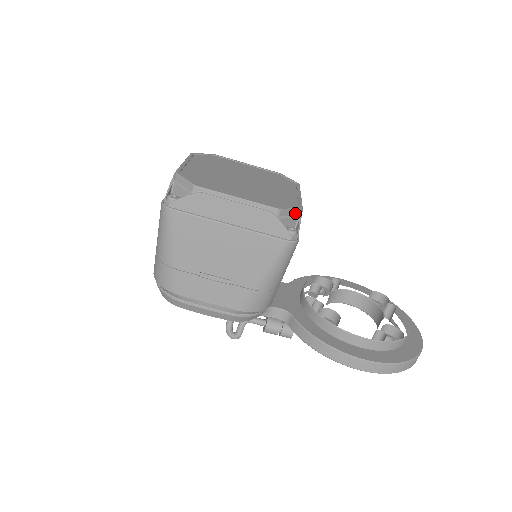
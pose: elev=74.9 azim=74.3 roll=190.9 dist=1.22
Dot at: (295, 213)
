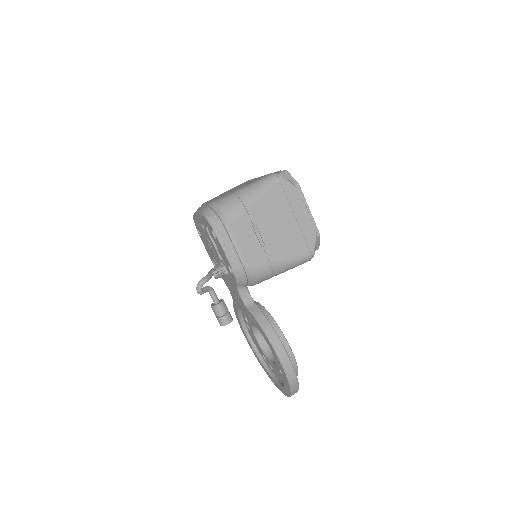
Dot at: (317, 247)
